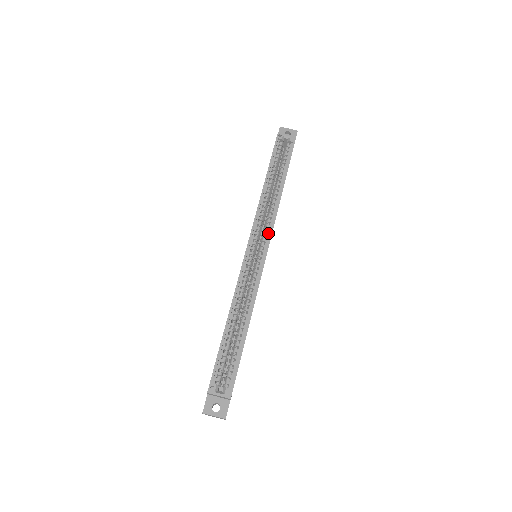
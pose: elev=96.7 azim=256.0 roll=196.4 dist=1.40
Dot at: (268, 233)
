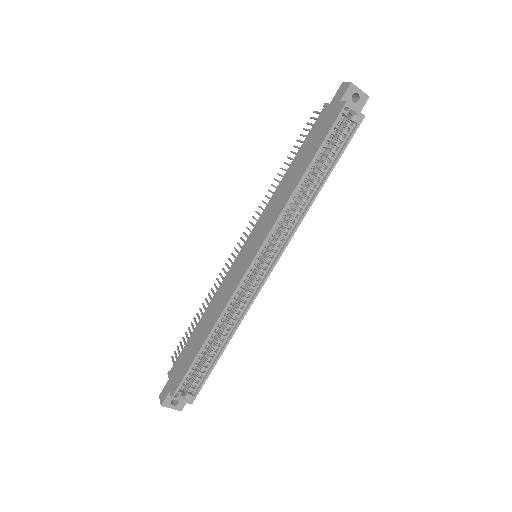
Dot at: (281, 246)
